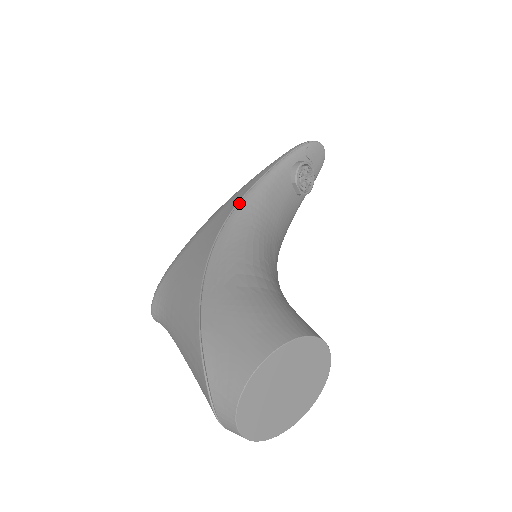
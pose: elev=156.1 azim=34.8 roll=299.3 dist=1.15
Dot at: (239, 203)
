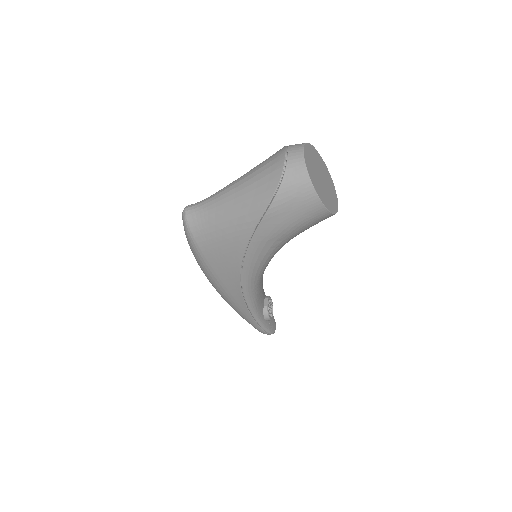
Dot at: occluded
